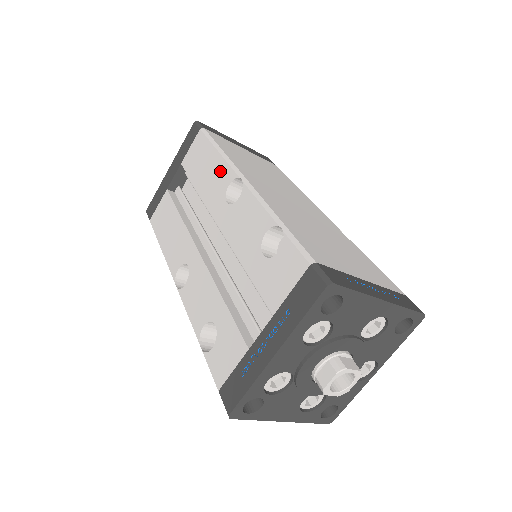
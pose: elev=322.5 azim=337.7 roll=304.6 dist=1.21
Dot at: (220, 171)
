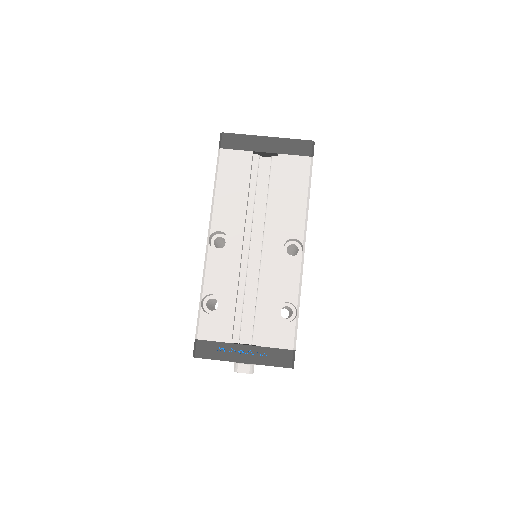
Dot at: (297, 218)
